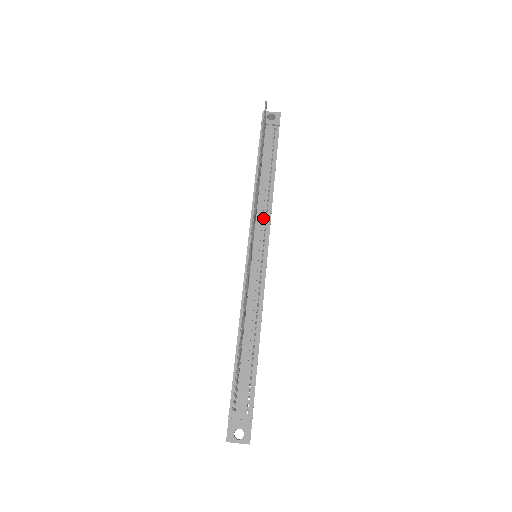
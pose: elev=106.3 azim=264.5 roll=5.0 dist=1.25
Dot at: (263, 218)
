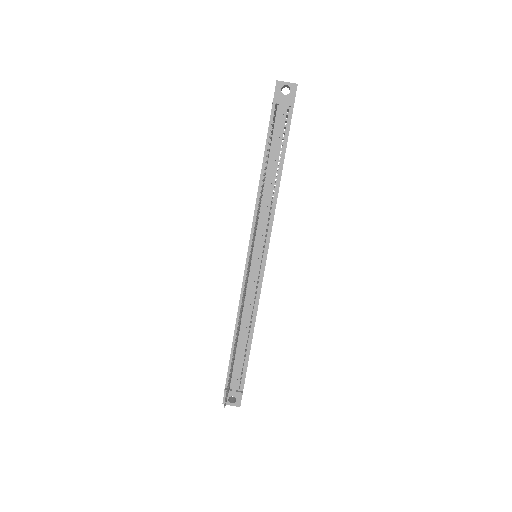
Dot at: (265, 223)
